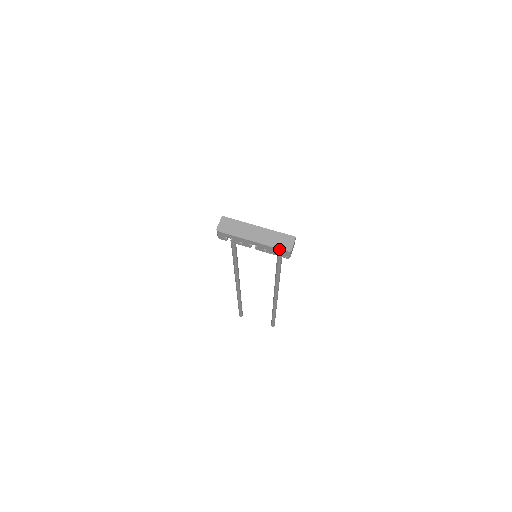
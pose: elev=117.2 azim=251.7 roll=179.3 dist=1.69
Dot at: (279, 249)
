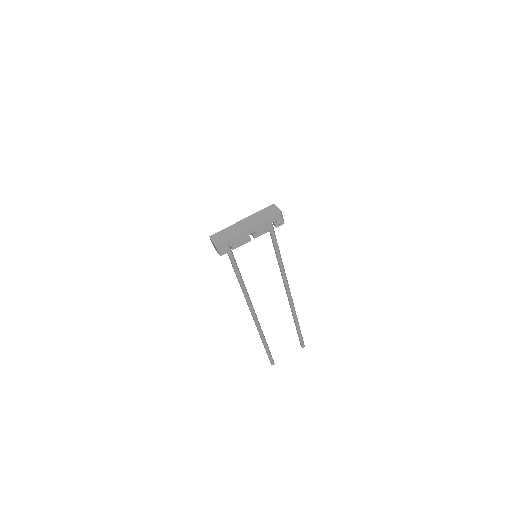
Dot at: (272, 218)
